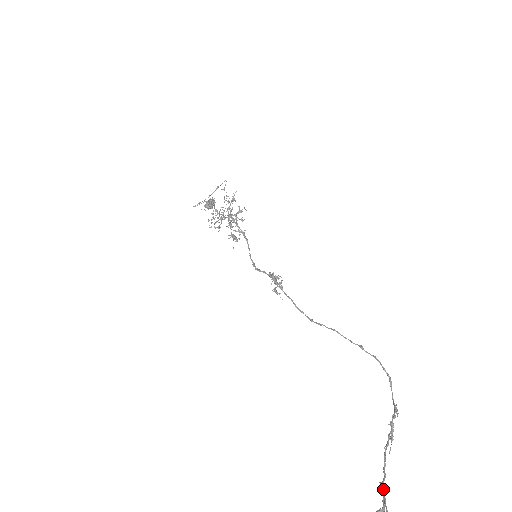
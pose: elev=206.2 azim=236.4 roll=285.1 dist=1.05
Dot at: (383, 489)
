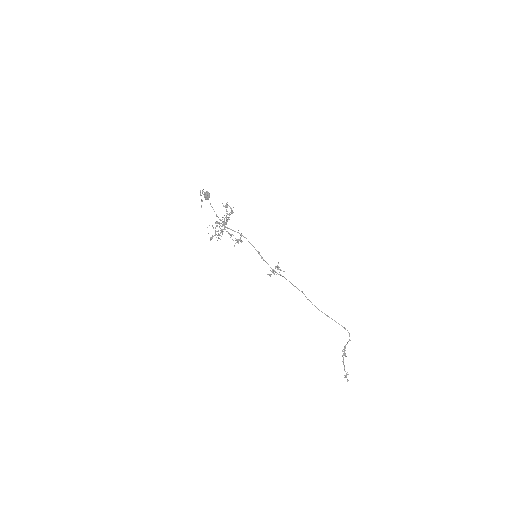
Dot at: (345, 371)
